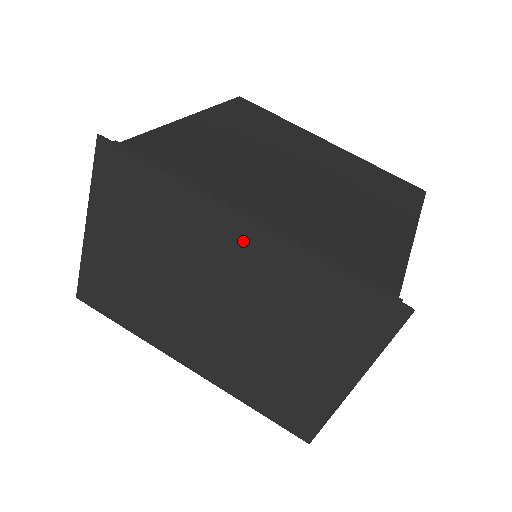
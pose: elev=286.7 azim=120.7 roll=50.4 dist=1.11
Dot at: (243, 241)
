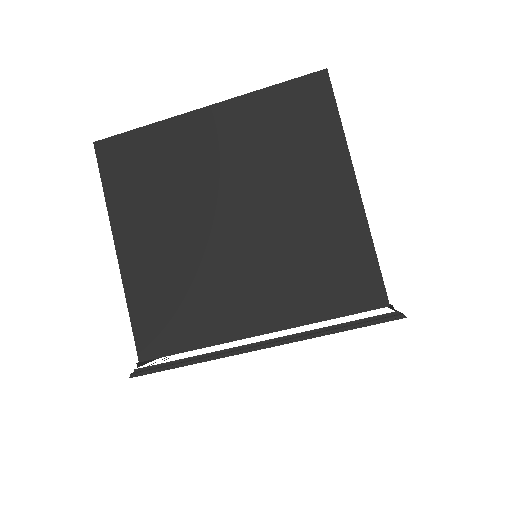
Dot at: occluded
